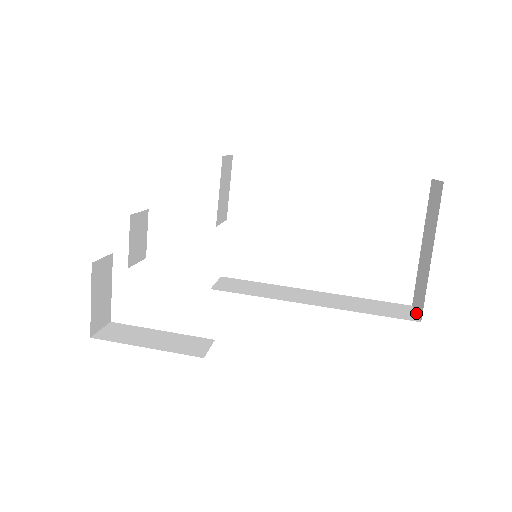
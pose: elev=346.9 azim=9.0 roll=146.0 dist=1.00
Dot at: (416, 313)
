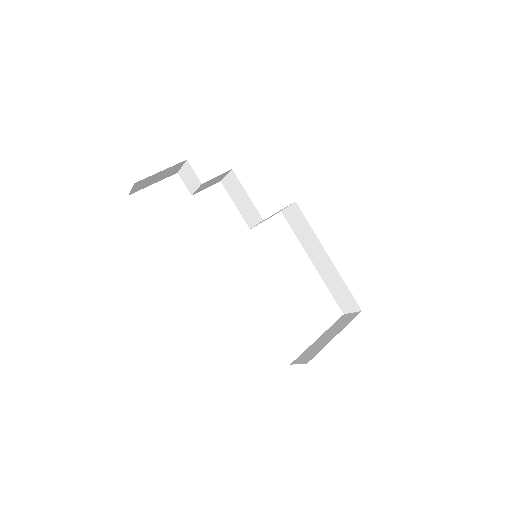
Dot at: occluded
